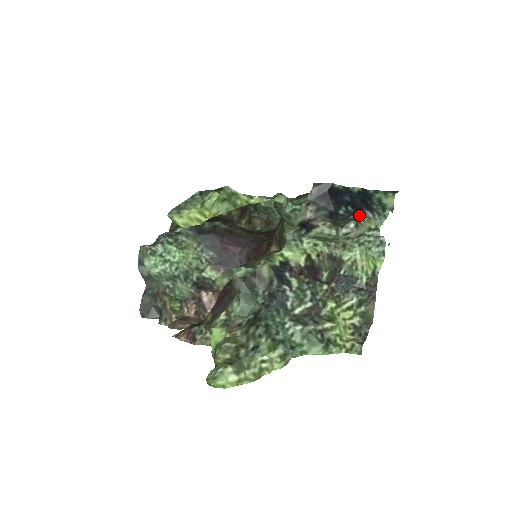
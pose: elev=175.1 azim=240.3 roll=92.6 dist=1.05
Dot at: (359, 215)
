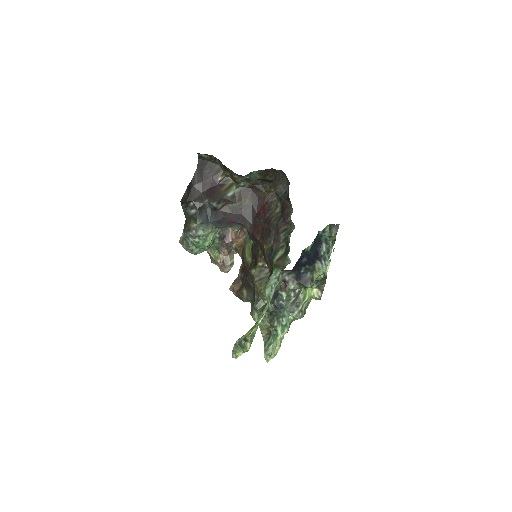
Dot at: (313, 270)
